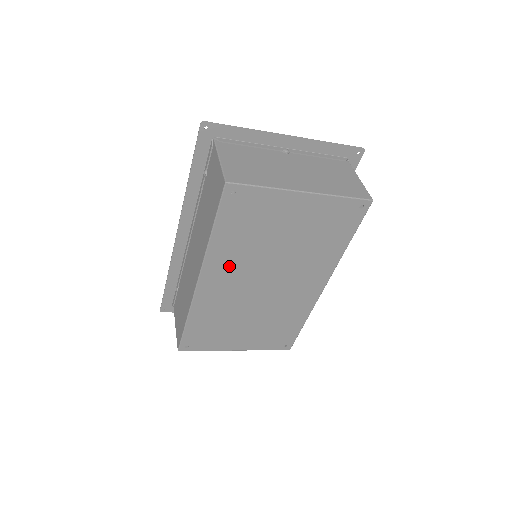
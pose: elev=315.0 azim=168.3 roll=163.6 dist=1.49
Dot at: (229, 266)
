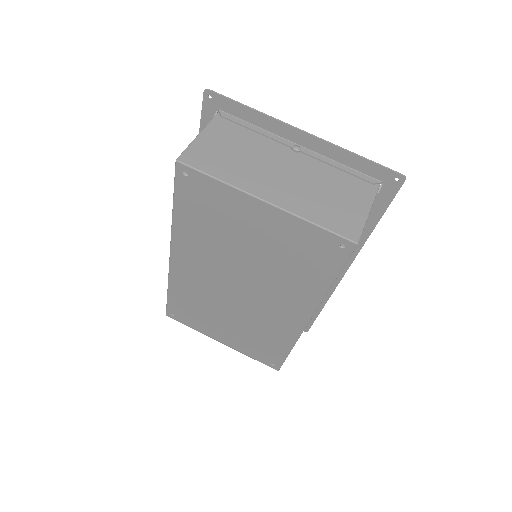
Dot at: (197, 253)
